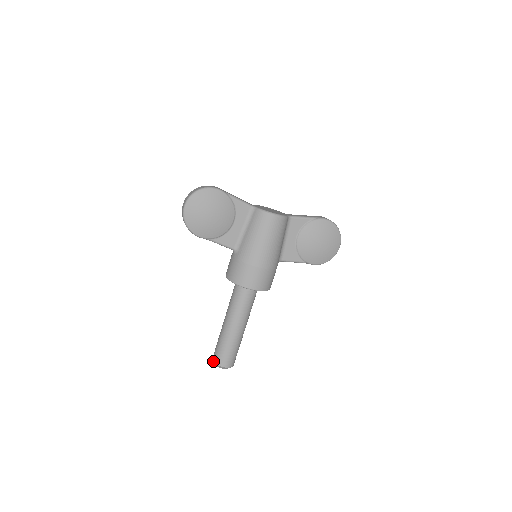
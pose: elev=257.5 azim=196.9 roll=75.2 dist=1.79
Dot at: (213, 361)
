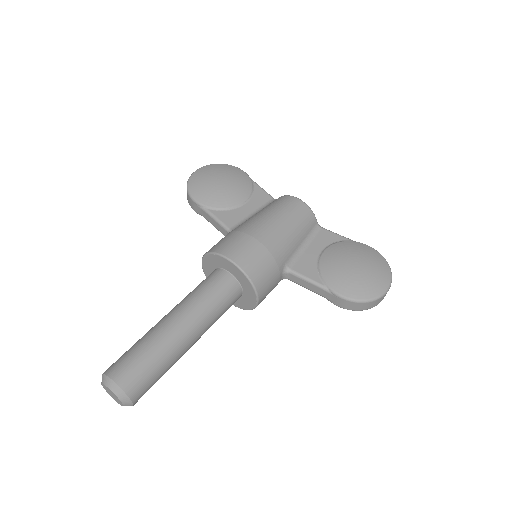
Dot at: (103, 373)
